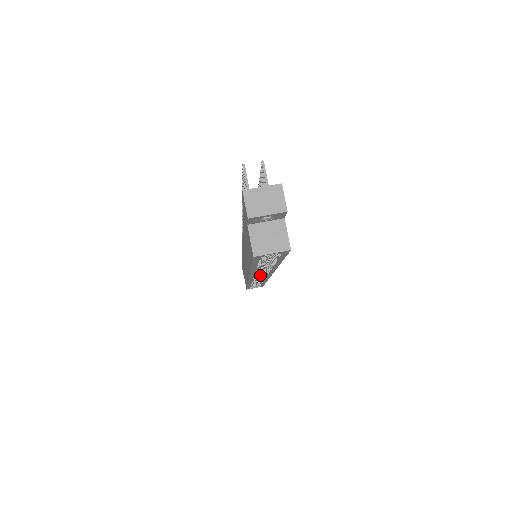
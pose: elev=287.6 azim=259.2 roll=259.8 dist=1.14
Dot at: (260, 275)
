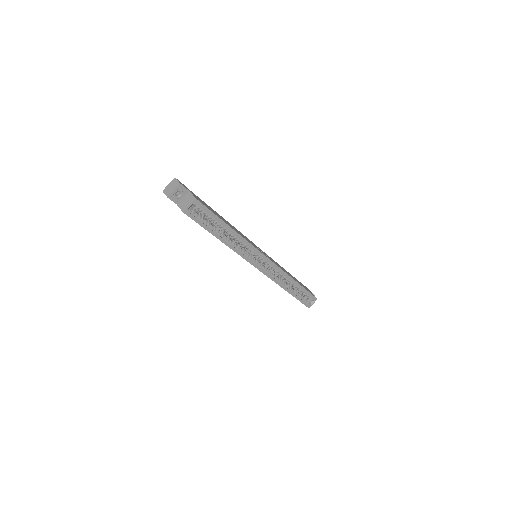
Dot at: occluded
